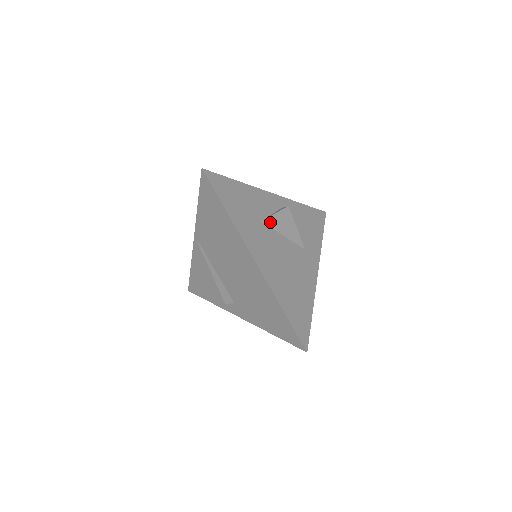
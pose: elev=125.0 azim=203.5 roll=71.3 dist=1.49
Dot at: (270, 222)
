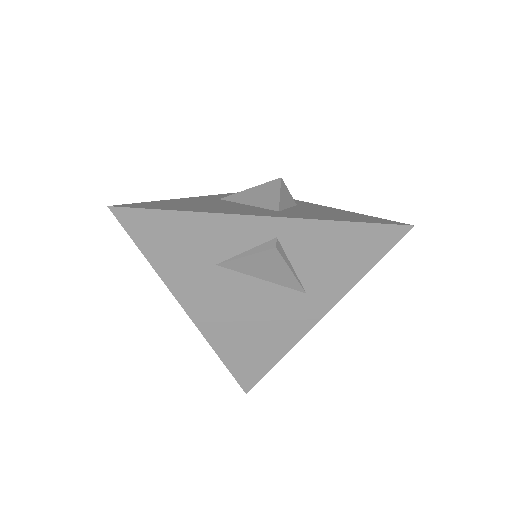
Dot at: (234, 265)
